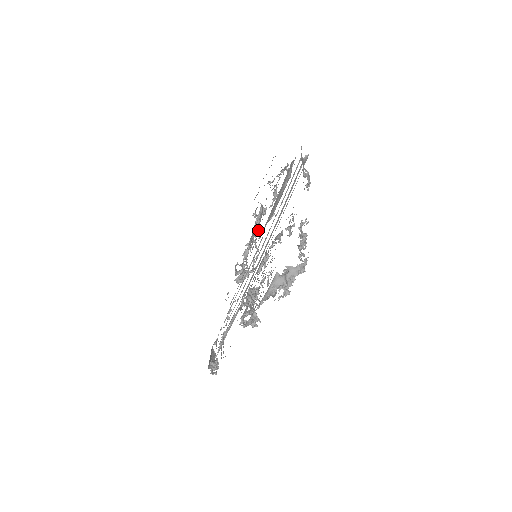
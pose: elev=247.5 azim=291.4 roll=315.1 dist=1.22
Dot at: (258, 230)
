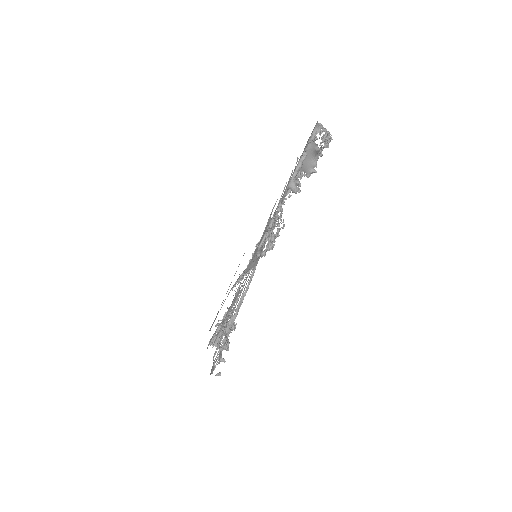
Dot at: occluded
